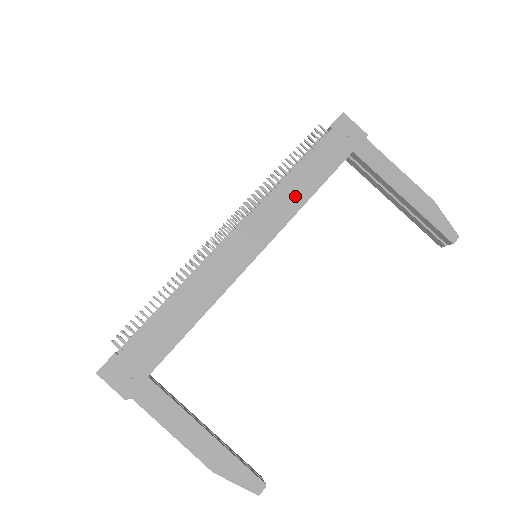
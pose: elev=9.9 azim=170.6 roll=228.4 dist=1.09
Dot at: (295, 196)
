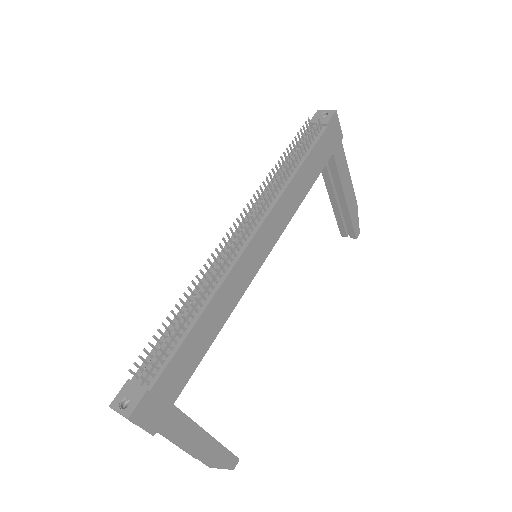
Dot at: (296, 197)
